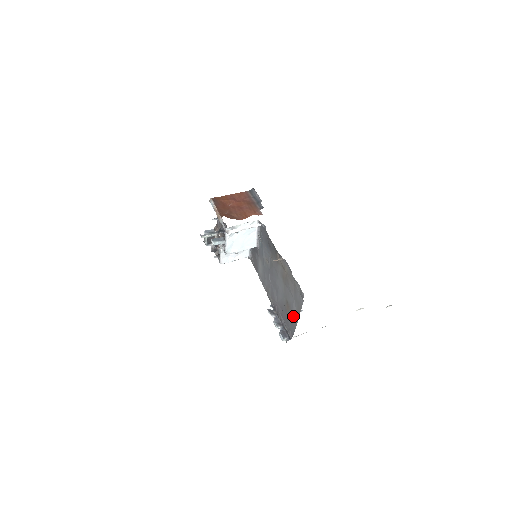
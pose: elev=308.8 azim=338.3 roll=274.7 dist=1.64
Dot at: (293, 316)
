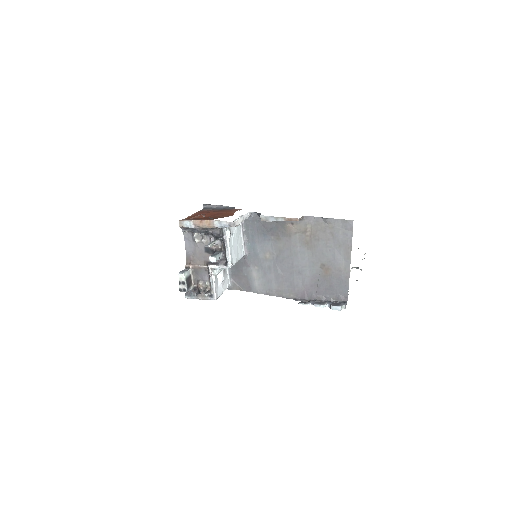
Dot at: (340, 270)
